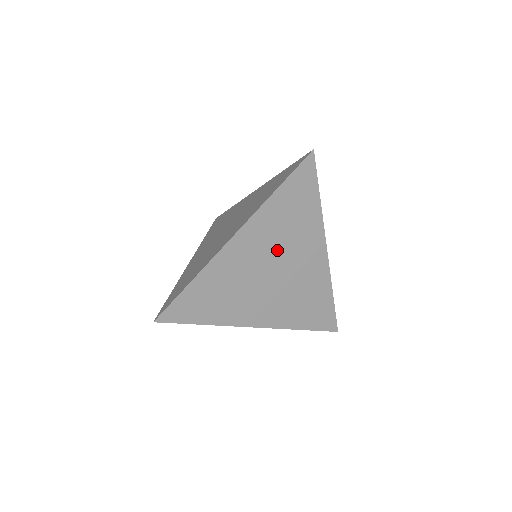
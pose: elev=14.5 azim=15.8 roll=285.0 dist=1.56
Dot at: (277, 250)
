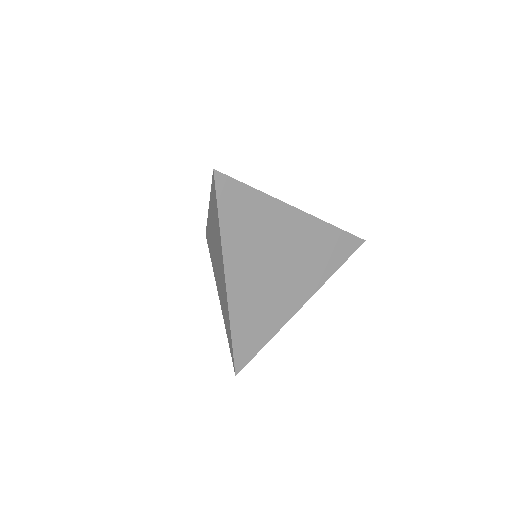
Dot at: (264, 252)
